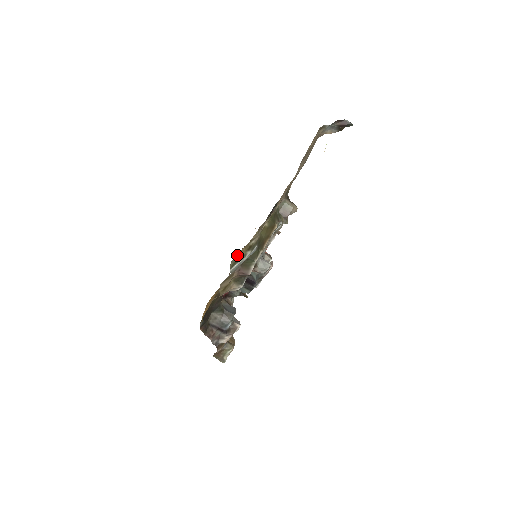
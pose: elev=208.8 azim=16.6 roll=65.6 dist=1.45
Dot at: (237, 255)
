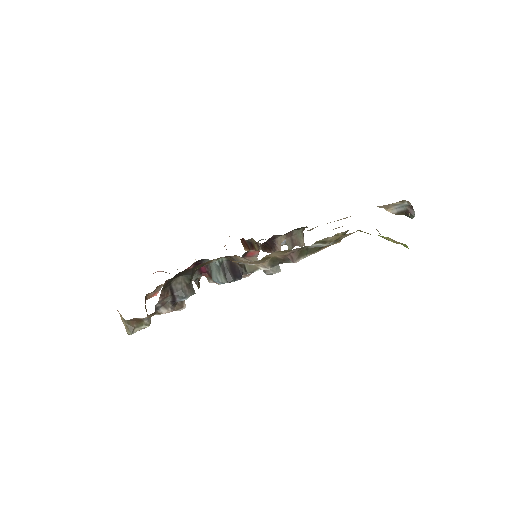
Dot at: (333, 236)
